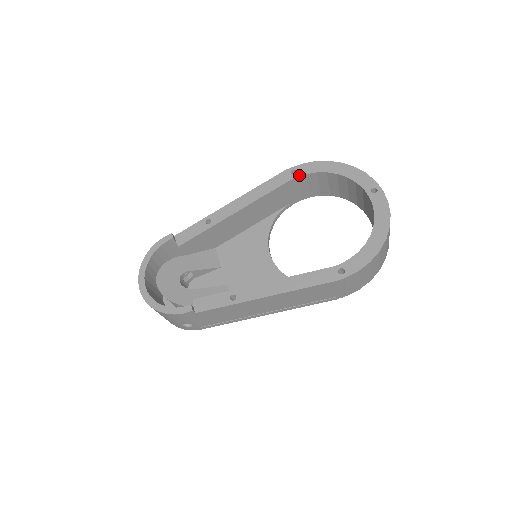
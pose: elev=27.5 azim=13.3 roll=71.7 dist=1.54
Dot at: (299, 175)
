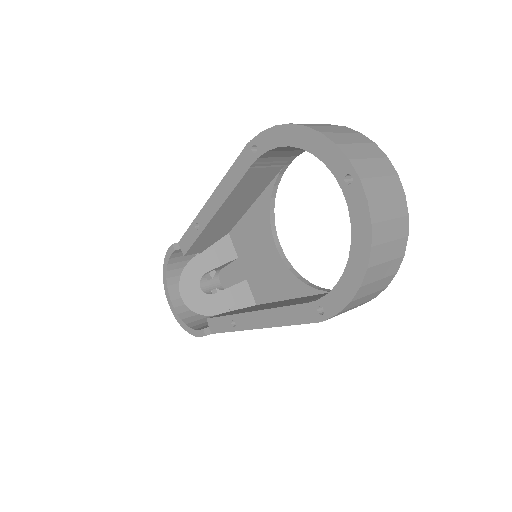
Dot at: (260, 154)
